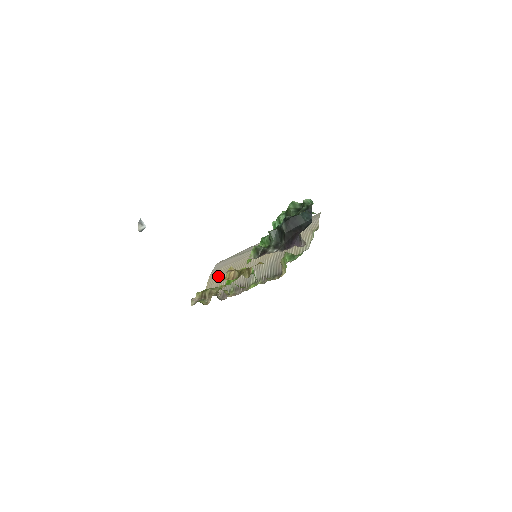
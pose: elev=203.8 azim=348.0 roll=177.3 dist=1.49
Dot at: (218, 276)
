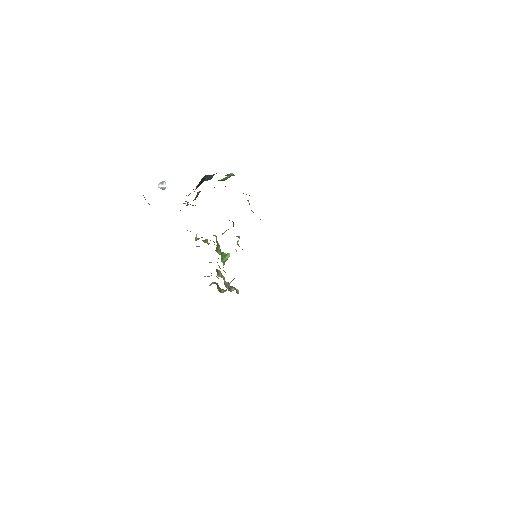
Dot at: occluded
